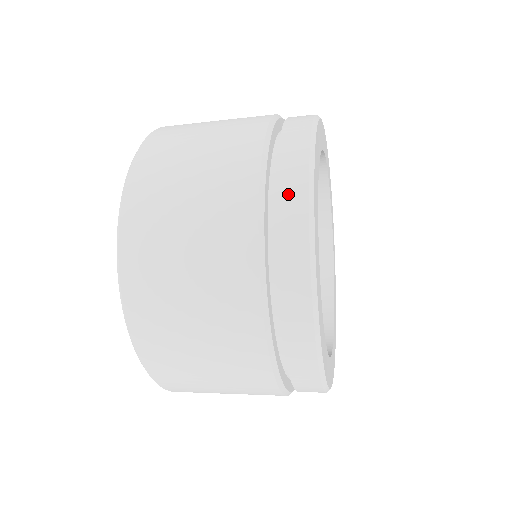
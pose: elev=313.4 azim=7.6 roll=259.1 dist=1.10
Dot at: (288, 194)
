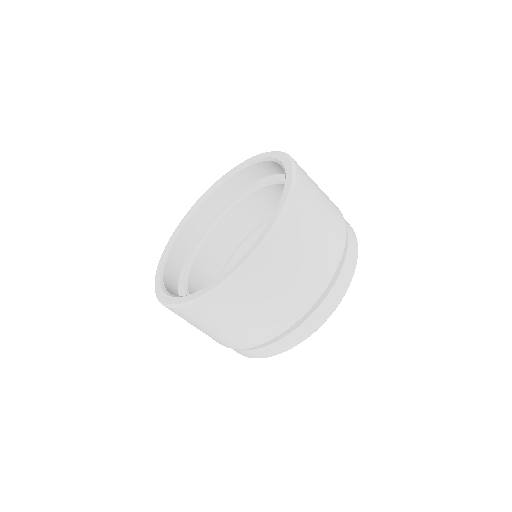
Dot at: (316, 319)
